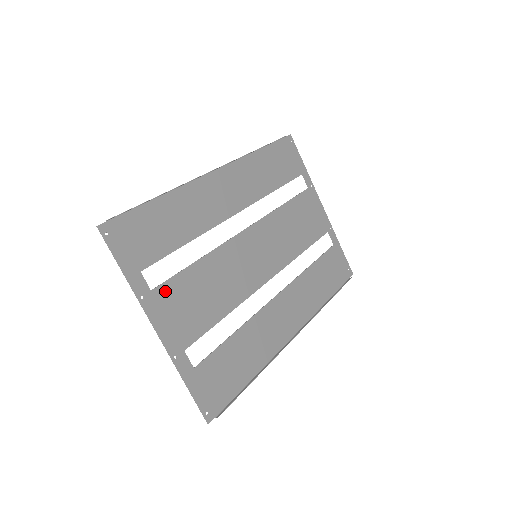
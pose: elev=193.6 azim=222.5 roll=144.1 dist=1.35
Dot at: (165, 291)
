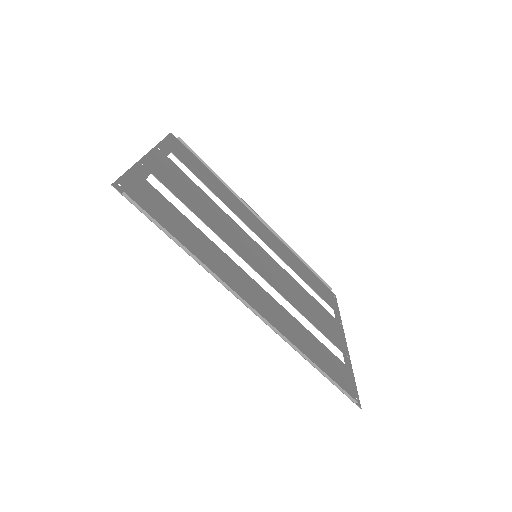
Dot at: (175, 167)
